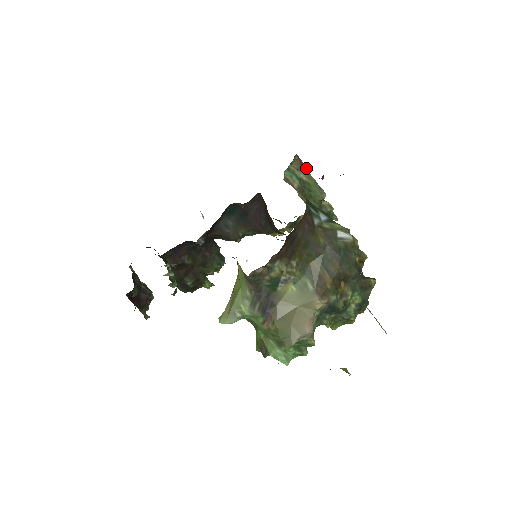
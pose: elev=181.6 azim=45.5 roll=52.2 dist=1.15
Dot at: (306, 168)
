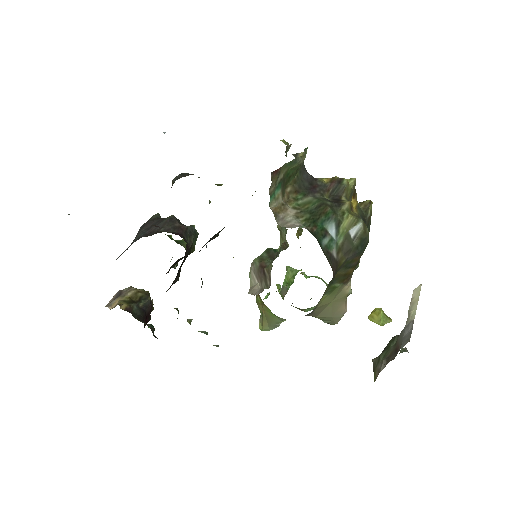
Dot at: (281, 167)
